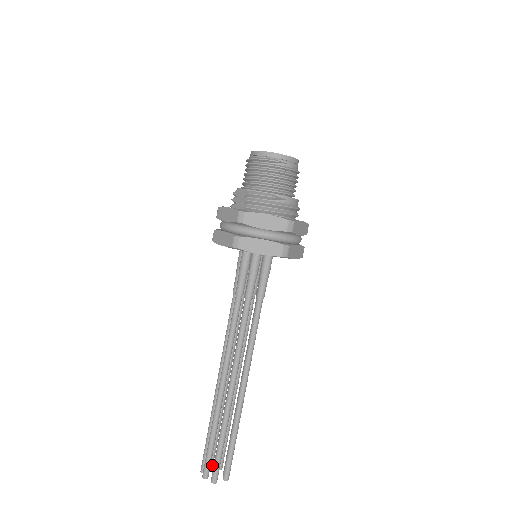
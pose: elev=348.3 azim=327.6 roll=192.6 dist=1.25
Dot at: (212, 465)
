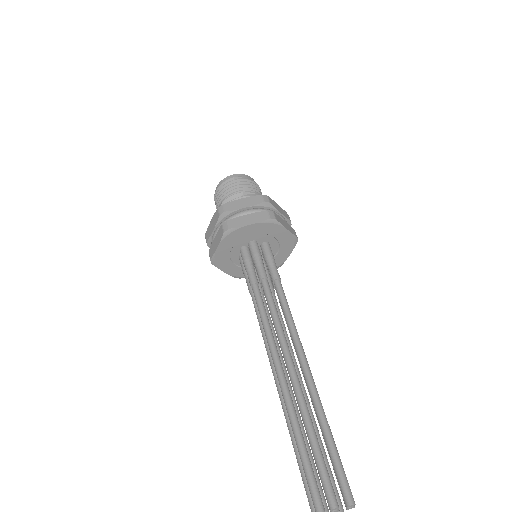
Dot at: (326, 509)
